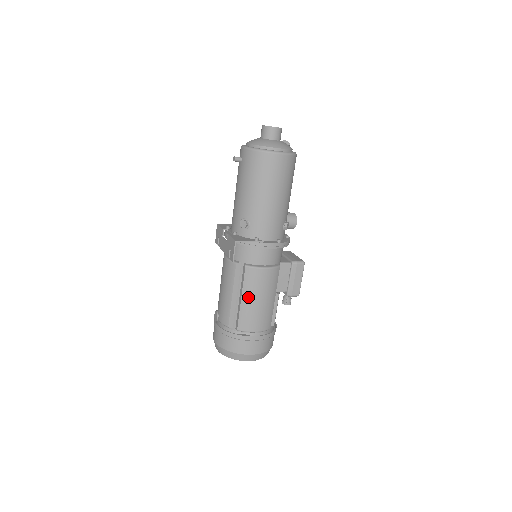
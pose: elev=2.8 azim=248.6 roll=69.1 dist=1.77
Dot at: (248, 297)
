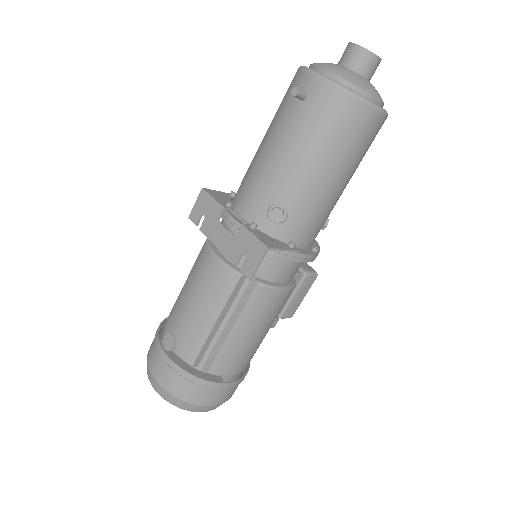
Dot at: (243, 329)
